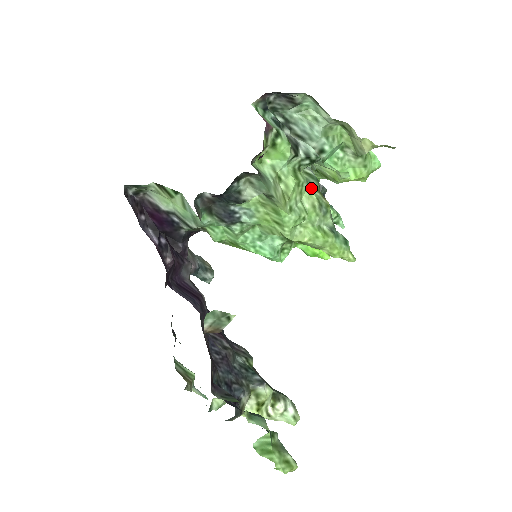
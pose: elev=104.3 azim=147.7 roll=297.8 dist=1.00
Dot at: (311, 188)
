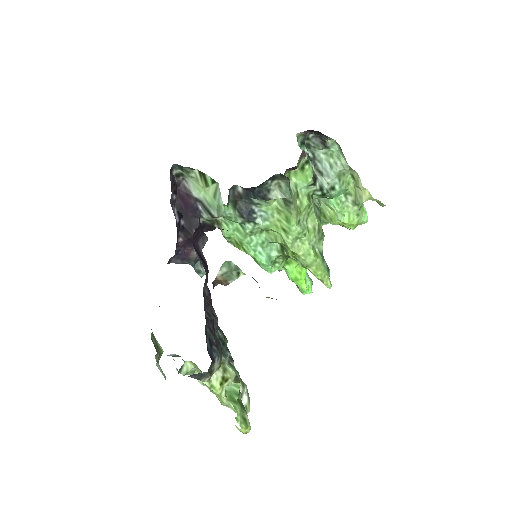
Dot at: (316, 215)
